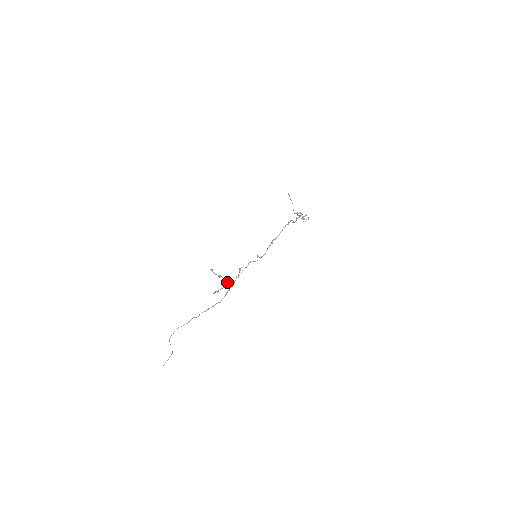
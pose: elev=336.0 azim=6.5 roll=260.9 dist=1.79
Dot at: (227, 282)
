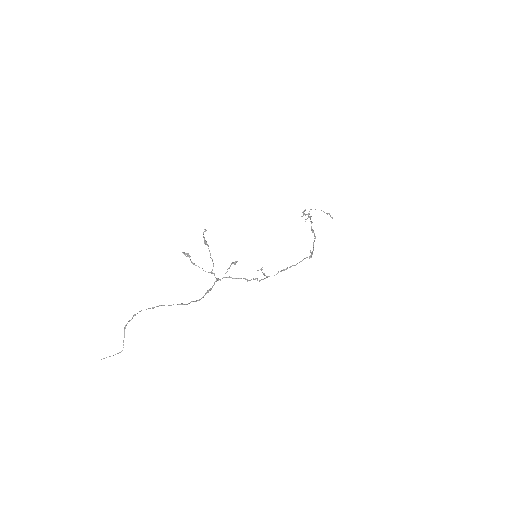
Dot at: occluded
